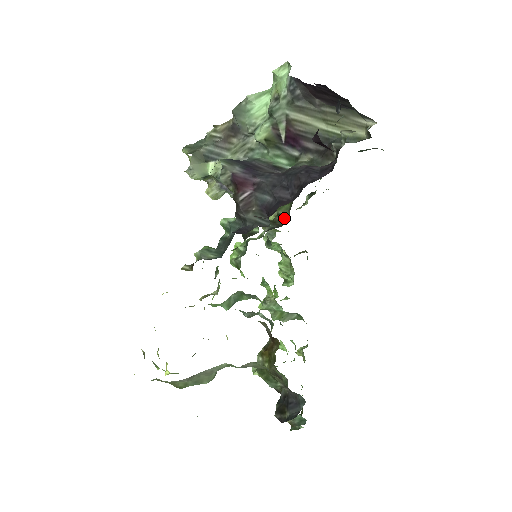
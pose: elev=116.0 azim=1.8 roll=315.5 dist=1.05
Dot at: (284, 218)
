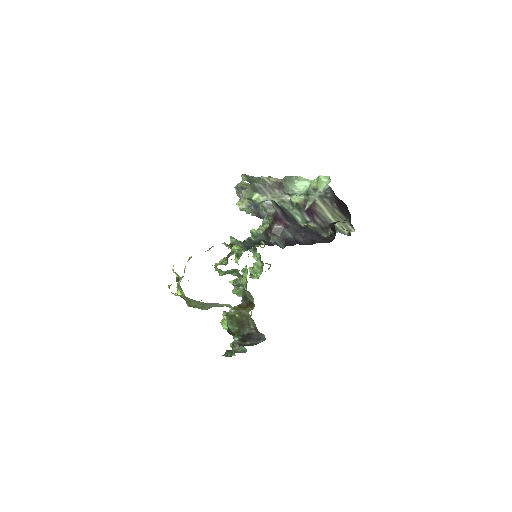
Dot at: occluded
